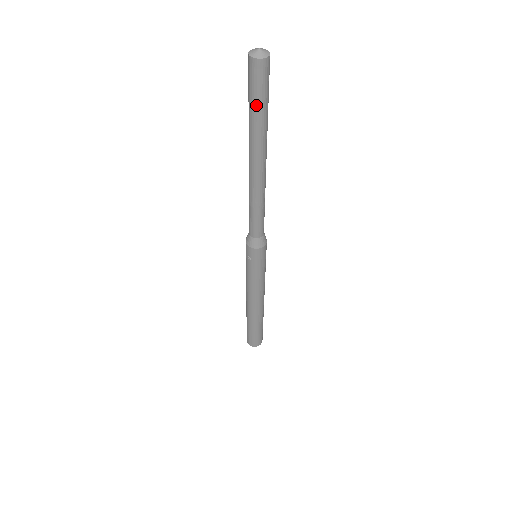
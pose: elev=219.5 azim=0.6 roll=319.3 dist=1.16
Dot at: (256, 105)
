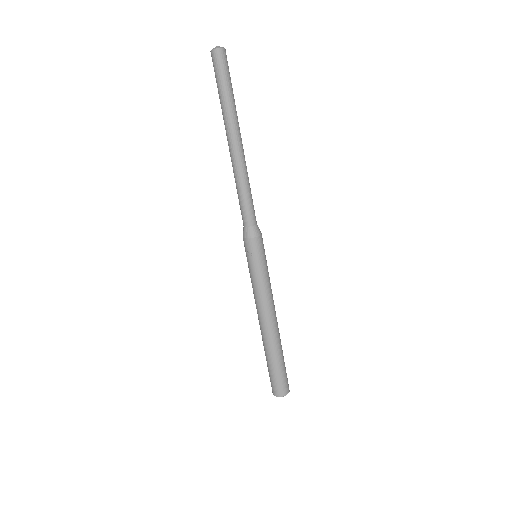
Dot at: (223, 86)
